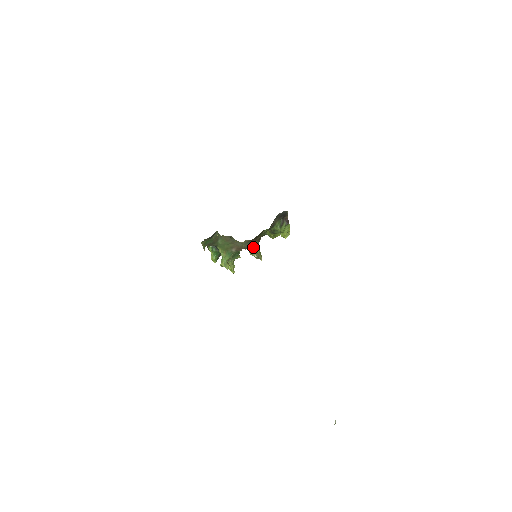
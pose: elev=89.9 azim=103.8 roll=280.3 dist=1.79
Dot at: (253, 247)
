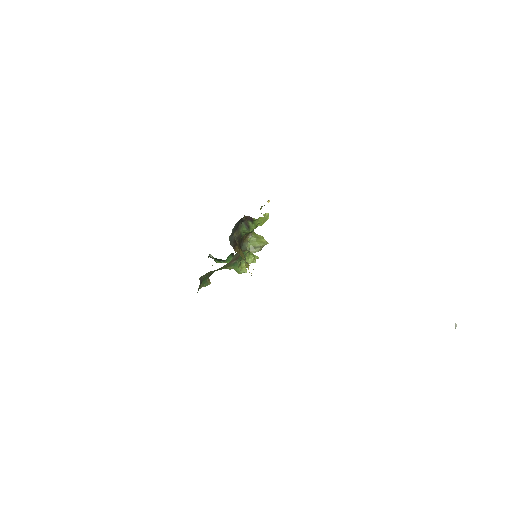
Dot at: (247, 247)
